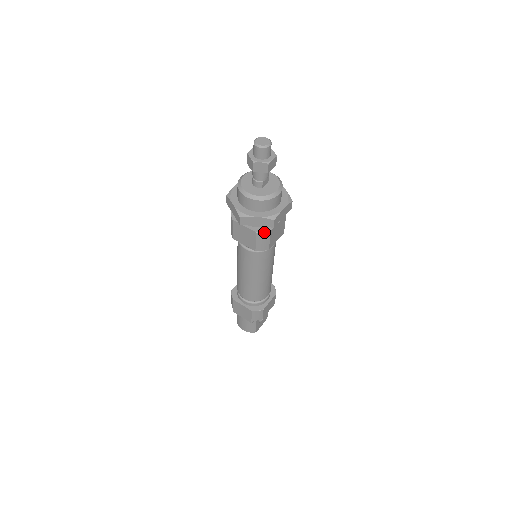
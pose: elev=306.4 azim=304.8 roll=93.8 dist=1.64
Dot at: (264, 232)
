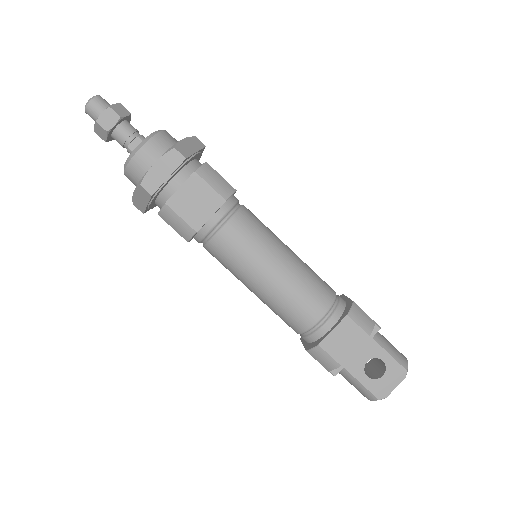
Dot at: (161, 209)
